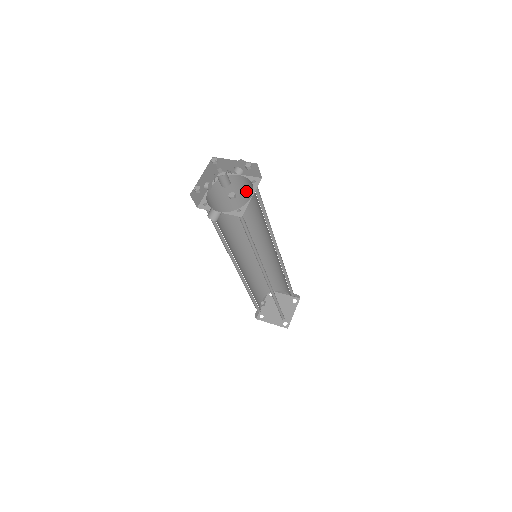
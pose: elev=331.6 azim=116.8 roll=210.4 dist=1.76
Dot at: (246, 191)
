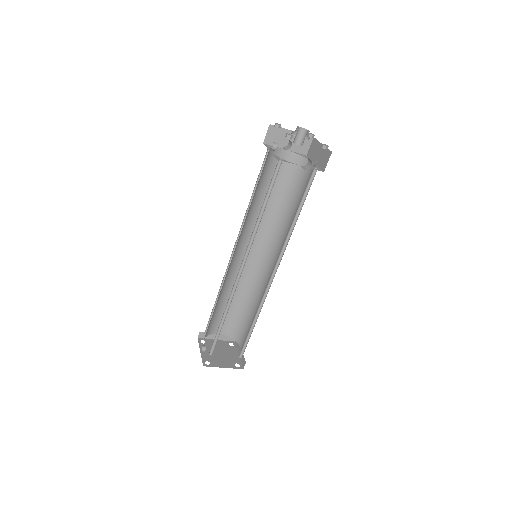
Dot at: (278, 172)
